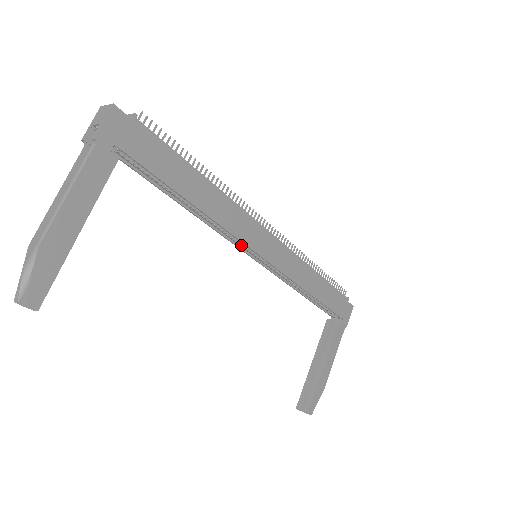
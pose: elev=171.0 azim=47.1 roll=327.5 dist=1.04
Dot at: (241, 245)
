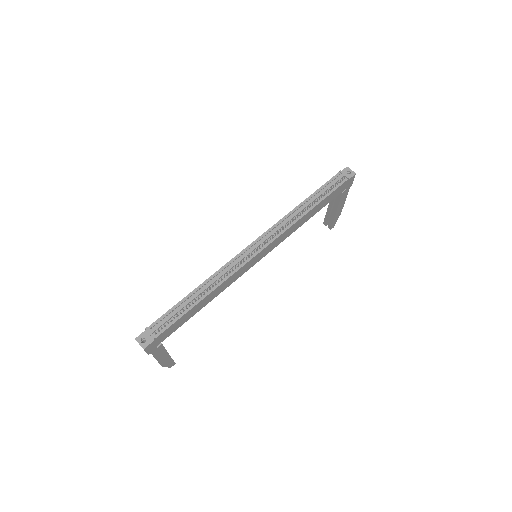
Dot at: occluded
